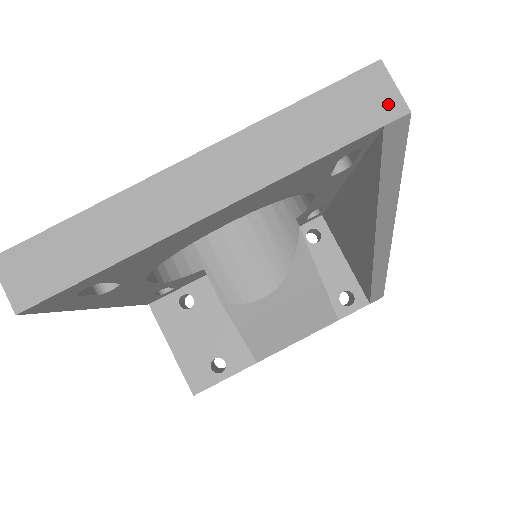
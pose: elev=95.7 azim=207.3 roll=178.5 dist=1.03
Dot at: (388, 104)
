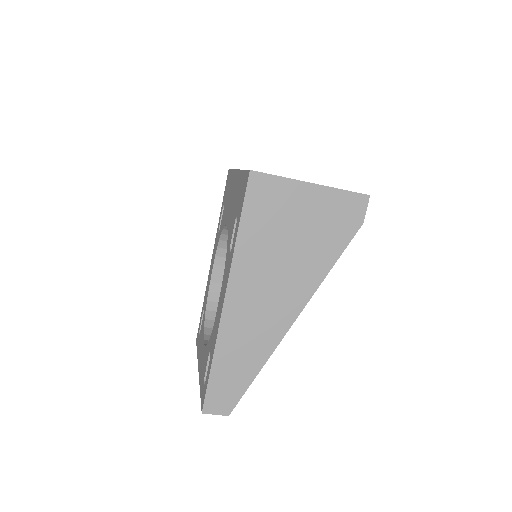
Dot at: occluded
